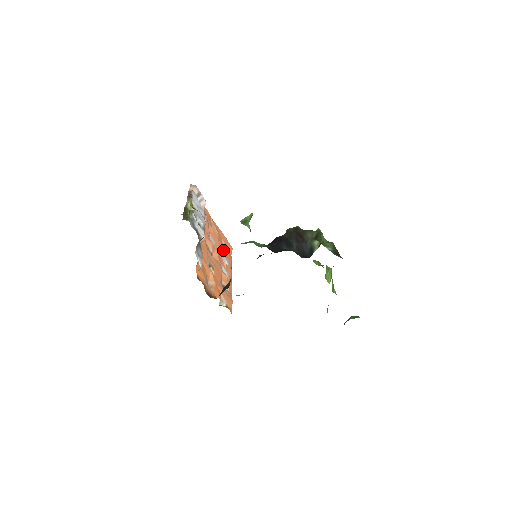
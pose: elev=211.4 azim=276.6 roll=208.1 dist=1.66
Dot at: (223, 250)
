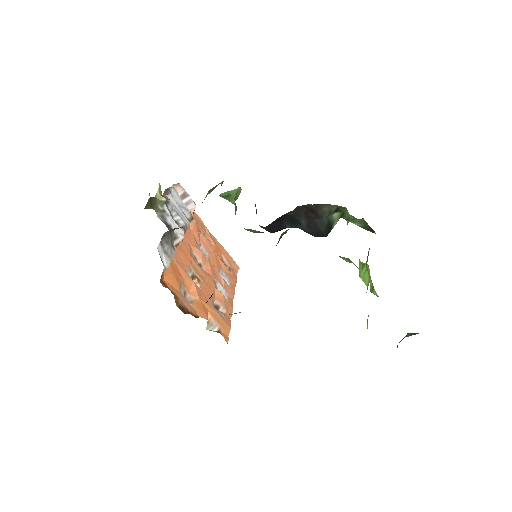
Dot at: (222, 266)
